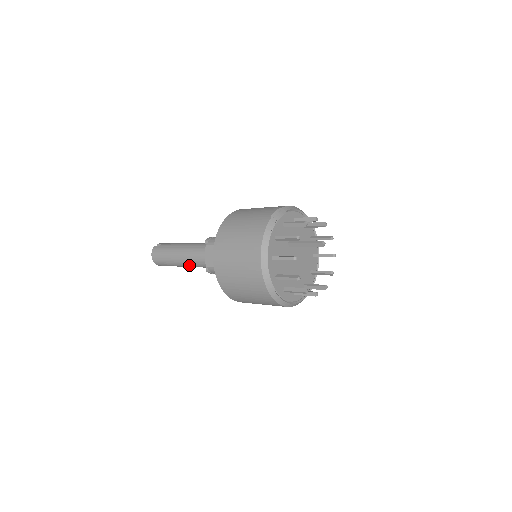
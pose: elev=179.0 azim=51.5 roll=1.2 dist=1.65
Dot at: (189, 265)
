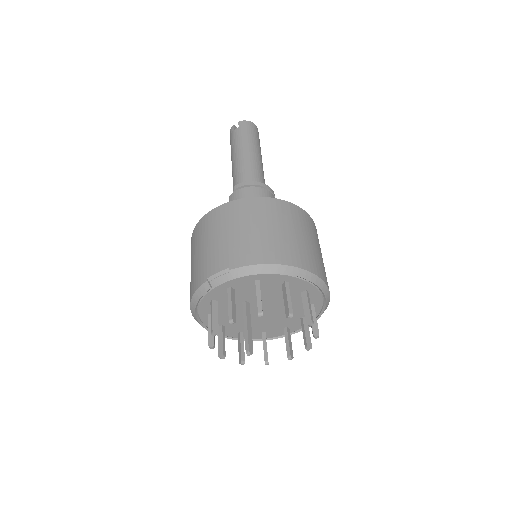
Dot at: occluded
